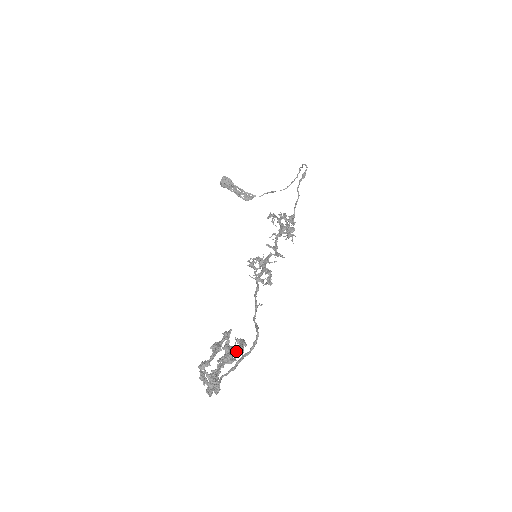
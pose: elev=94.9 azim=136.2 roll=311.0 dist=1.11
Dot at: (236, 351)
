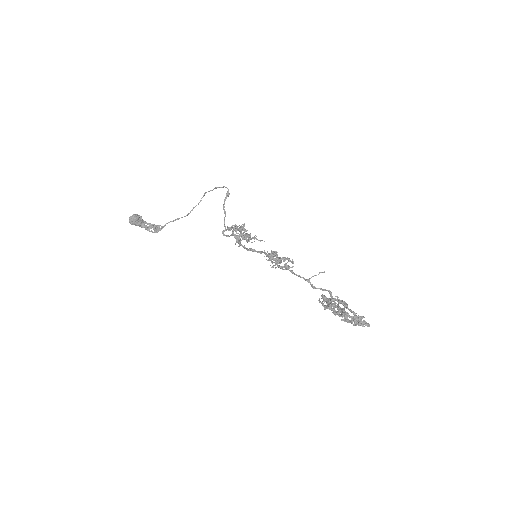
Dot at: (344, 301)
